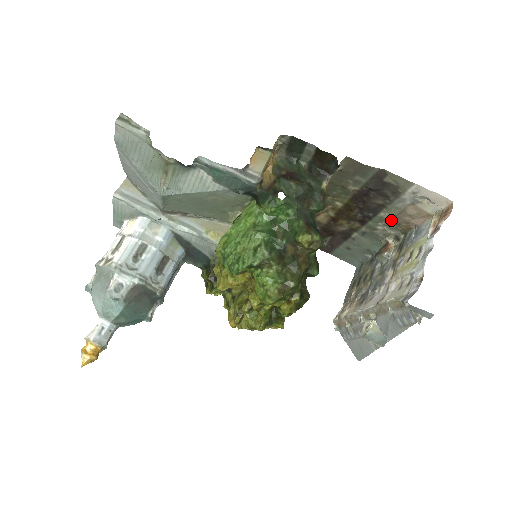
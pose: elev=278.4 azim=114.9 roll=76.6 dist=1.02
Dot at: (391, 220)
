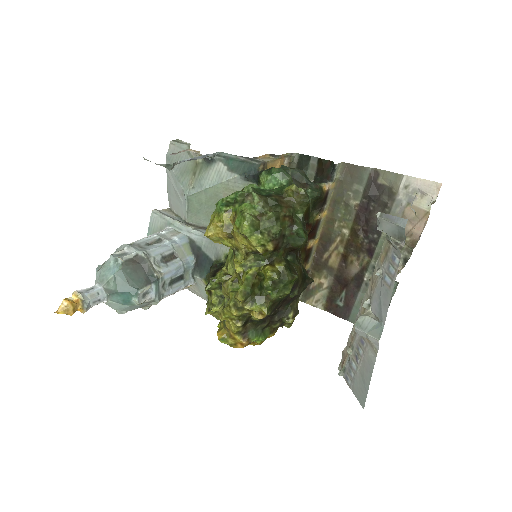
Dot at: occluded
